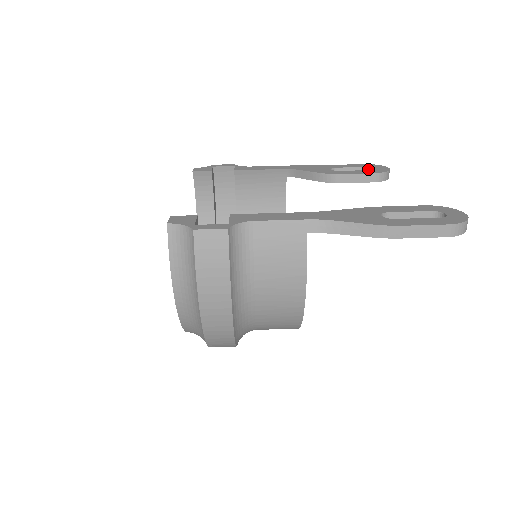
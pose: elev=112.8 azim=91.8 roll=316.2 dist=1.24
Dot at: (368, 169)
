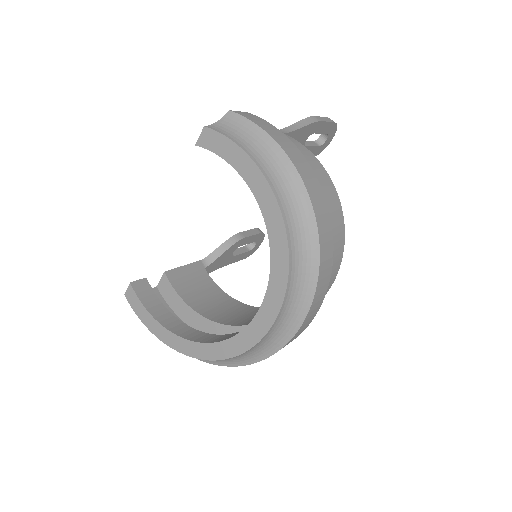
Dot at: (246, 247)
